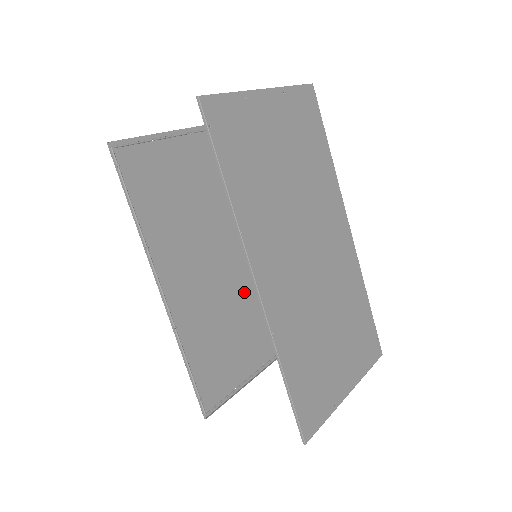
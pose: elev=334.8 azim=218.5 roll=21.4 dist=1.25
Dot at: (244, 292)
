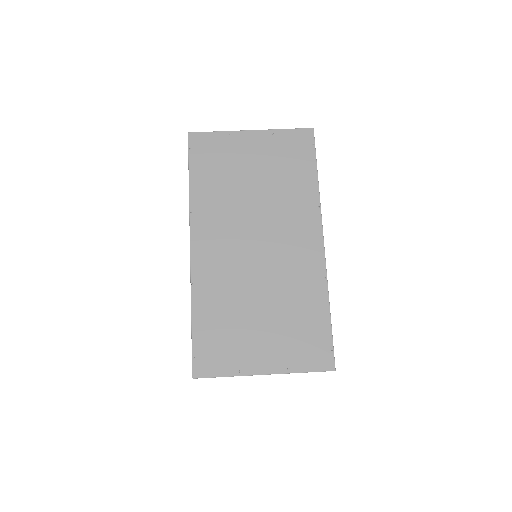
Dot at: occluded
